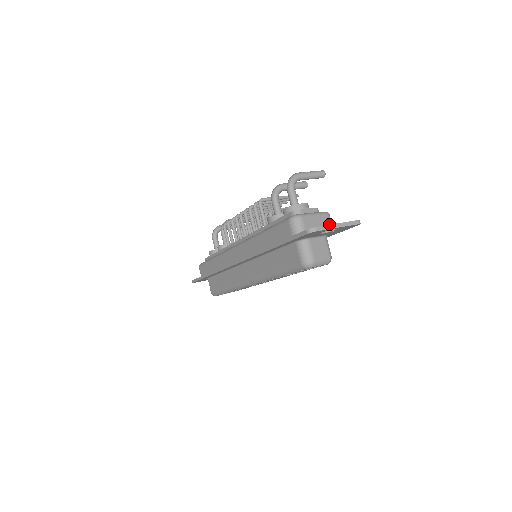
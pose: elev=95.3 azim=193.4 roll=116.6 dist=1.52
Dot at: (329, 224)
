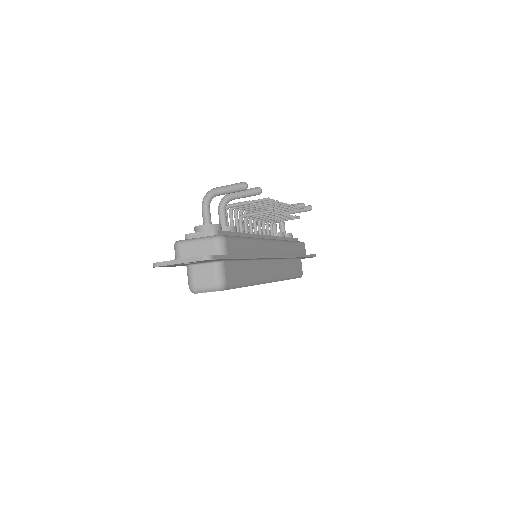
Dot at: (214, 250)
